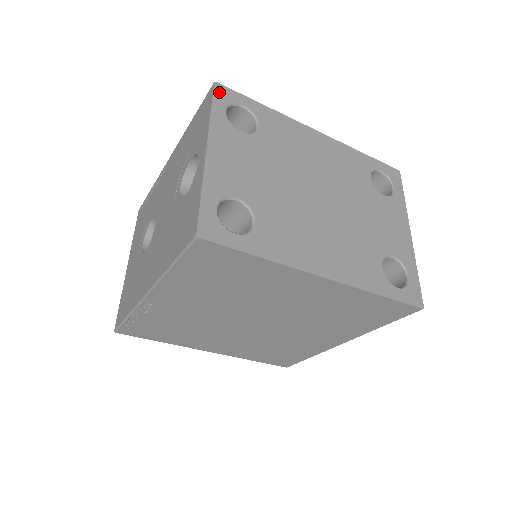
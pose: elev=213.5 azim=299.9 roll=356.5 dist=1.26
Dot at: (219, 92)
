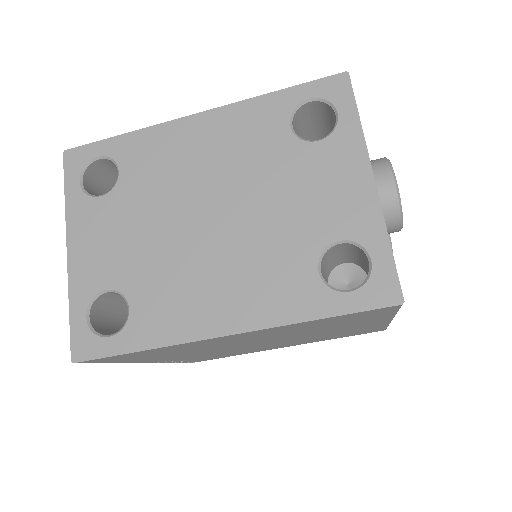
Dot at: (69, 162)
